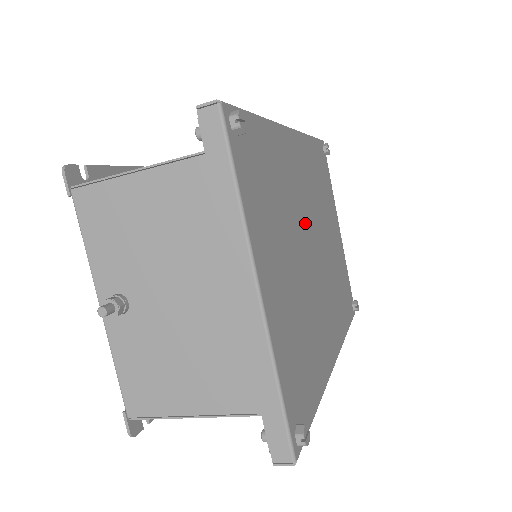
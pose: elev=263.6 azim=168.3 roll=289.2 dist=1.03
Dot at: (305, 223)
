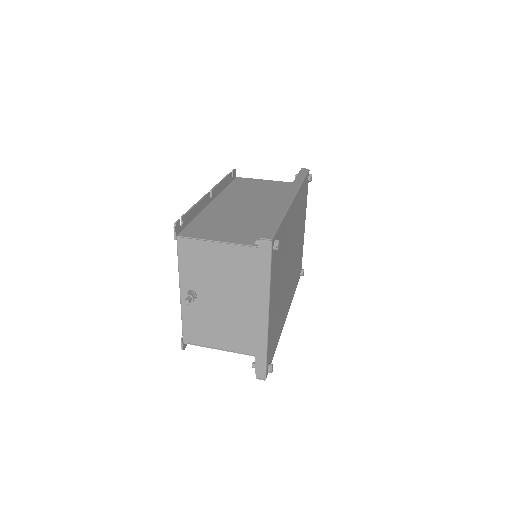
Dot at: (289, 252)
